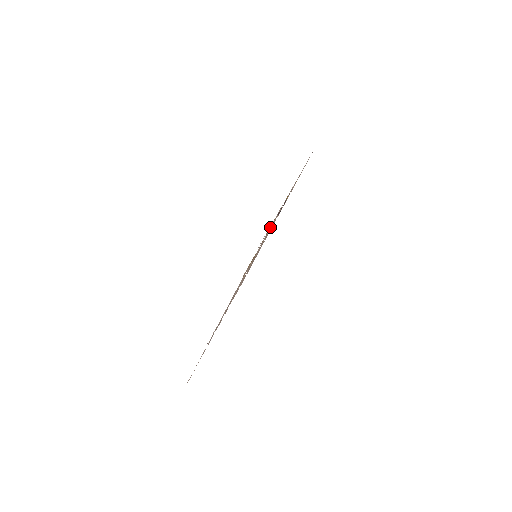
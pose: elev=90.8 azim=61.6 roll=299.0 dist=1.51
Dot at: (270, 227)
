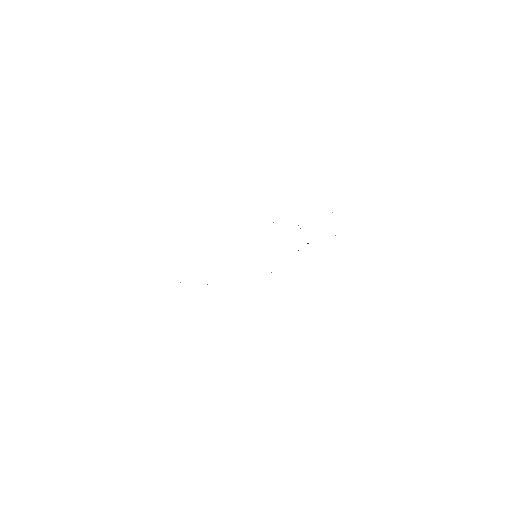
Dot at: occluded
